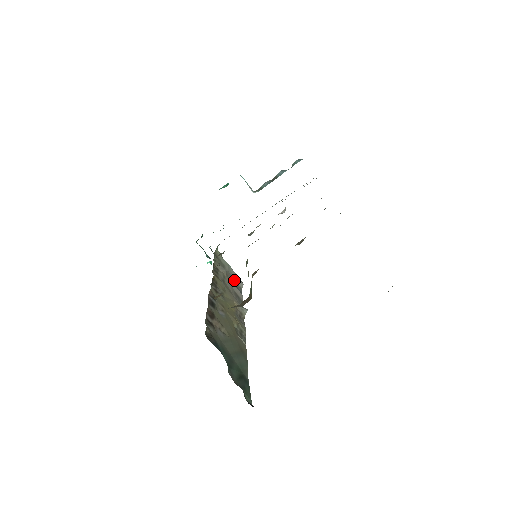
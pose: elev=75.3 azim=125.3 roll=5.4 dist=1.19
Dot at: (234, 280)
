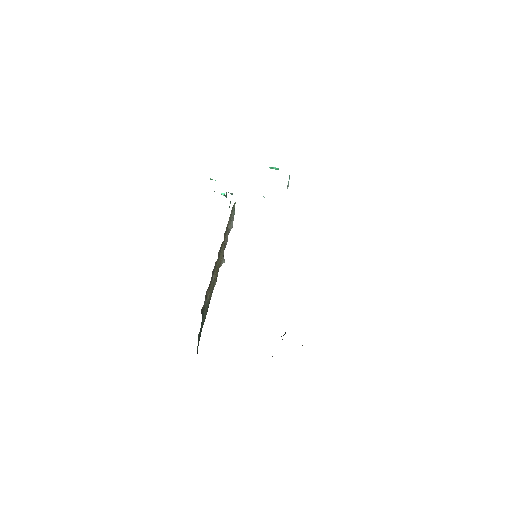
Dot at: occluded
